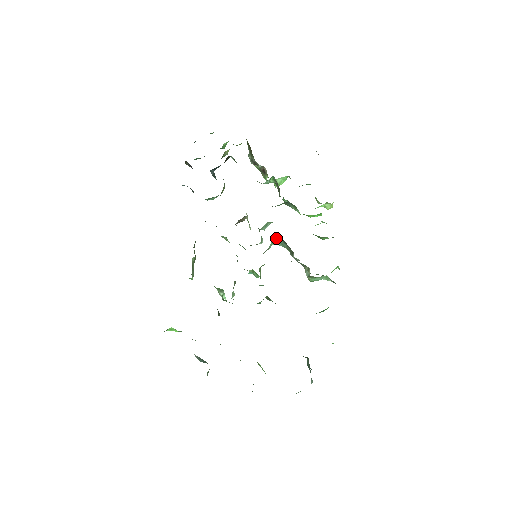
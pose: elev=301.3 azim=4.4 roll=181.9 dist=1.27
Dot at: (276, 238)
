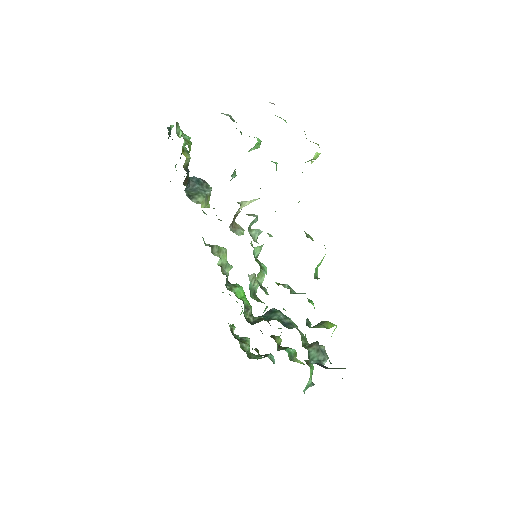
Dot at: (257, 247)
